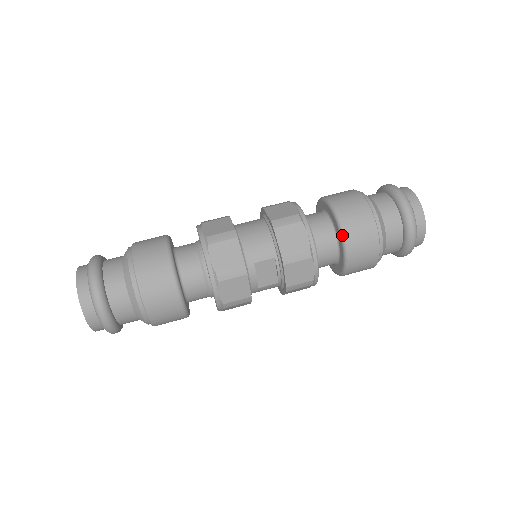
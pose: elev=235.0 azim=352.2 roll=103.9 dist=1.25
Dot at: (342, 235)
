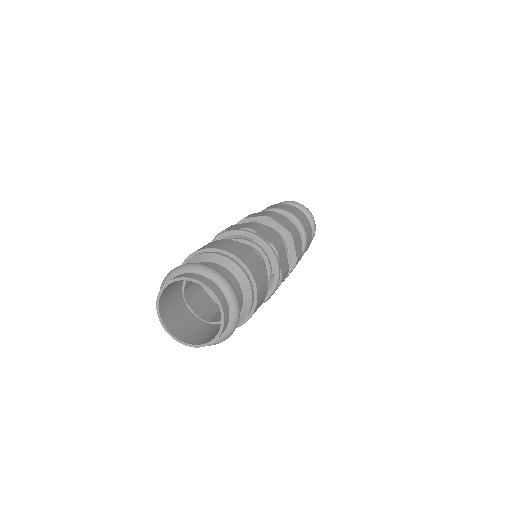
Dot at: (297, 219)
